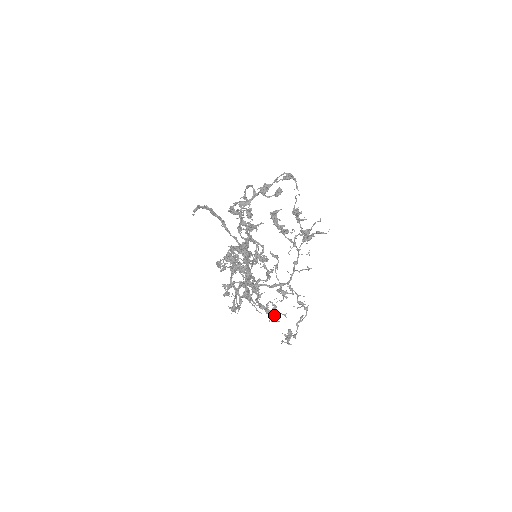
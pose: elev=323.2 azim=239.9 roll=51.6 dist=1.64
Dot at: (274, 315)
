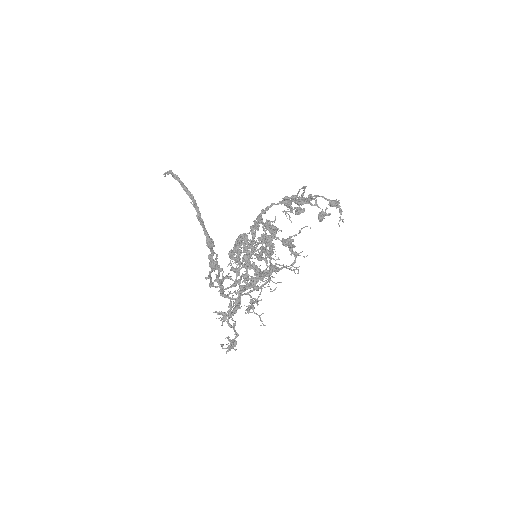
Dot at: (225, 317)
